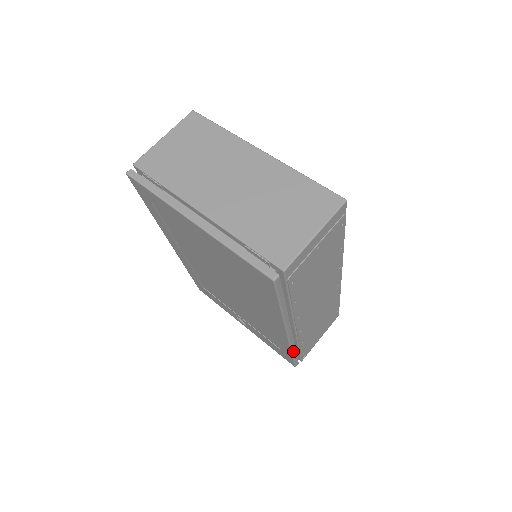
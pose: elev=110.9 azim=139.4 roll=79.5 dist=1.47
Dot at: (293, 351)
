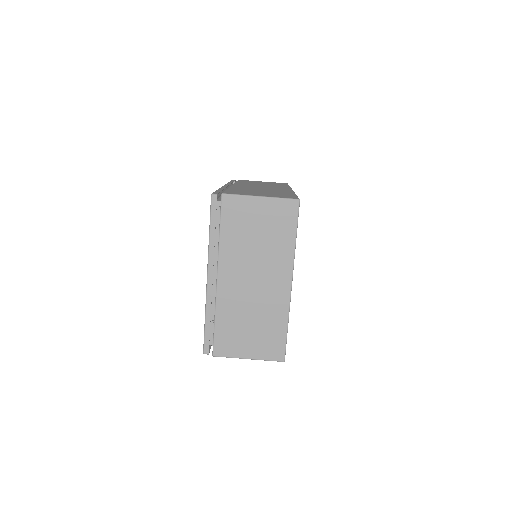
Dot at: occluded
